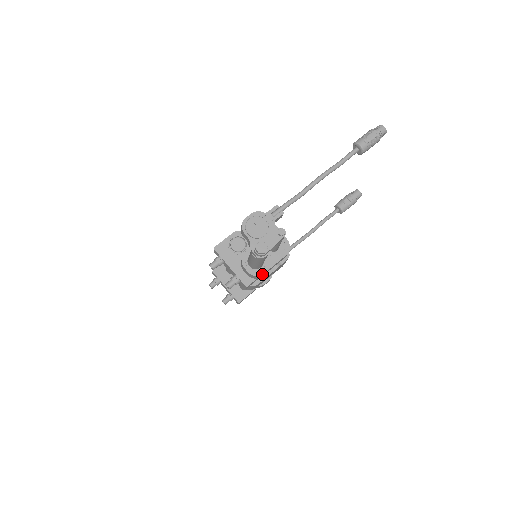
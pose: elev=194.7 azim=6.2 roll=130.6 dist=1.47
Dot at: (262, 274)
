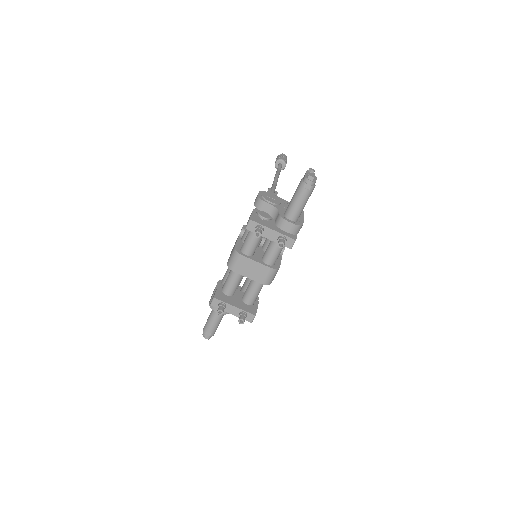
Dot at: occluded
